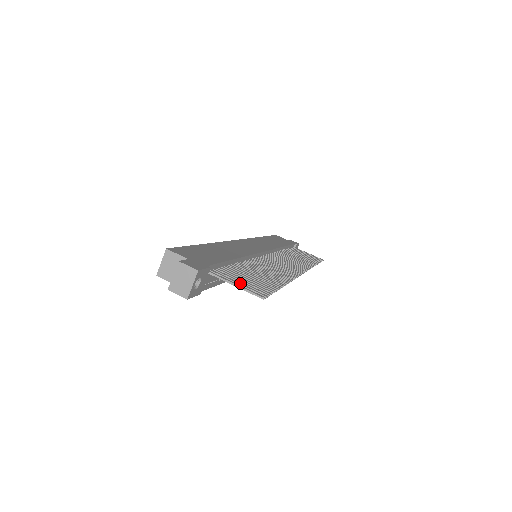
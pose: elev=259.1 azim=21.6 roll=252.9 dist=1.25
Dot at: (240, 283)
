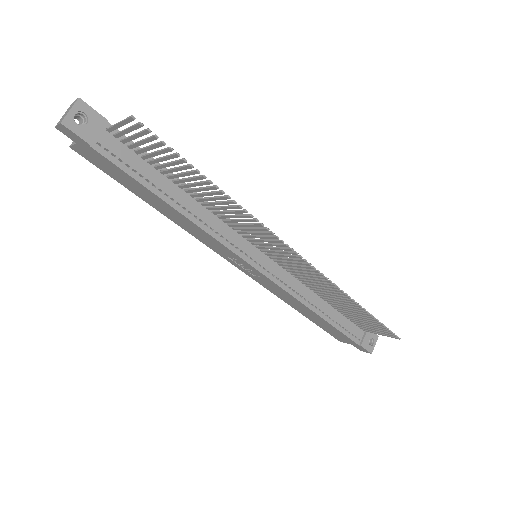
Dot at: (130, 130)
